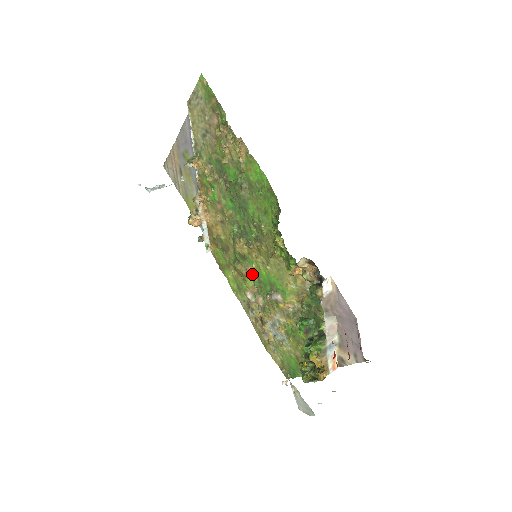
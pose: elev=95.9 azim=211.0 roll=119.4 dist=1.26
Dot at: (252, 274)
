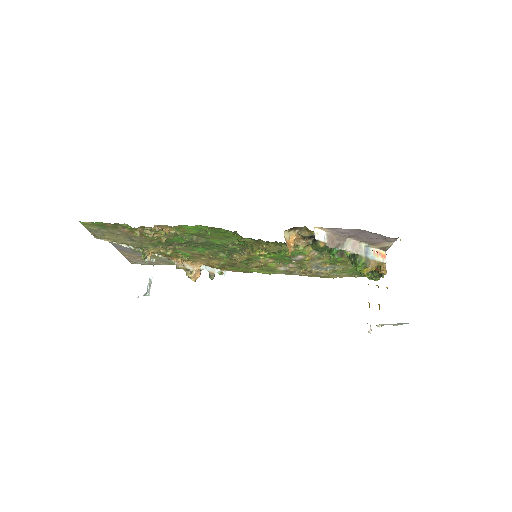
Dot at: (267, 262)
